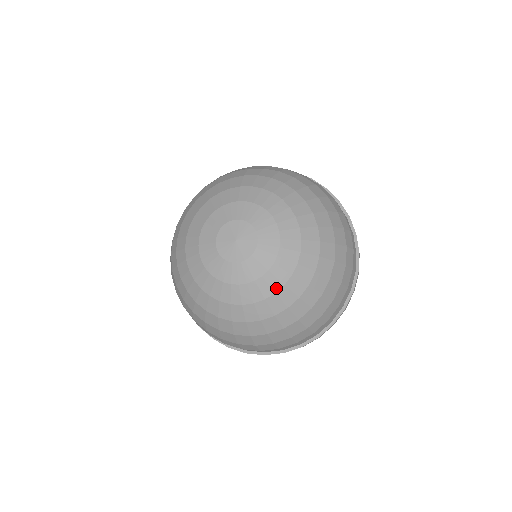
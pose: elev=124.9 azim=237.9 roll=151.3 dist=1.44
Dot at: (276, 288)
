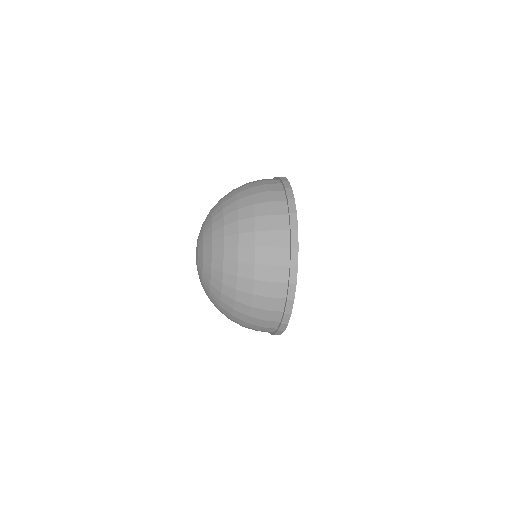
Dot at: (209, 280)
